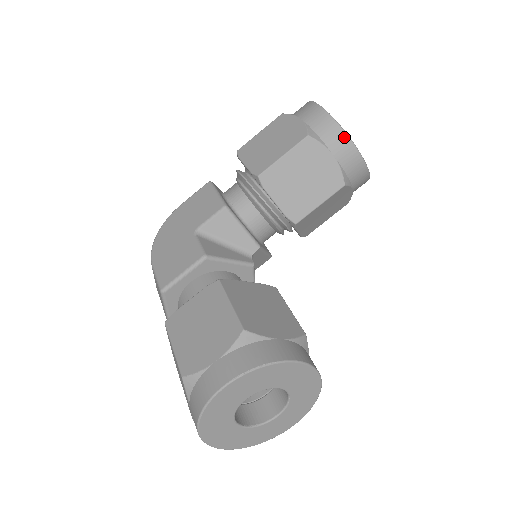
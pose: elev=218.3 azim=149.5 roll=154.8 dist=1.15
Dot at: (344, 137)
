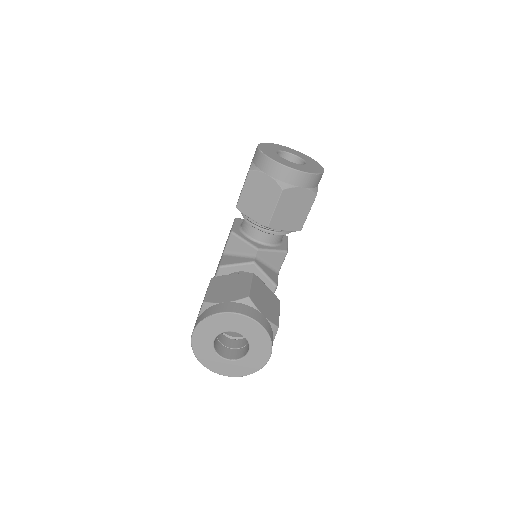
Dot at: (268, 160)
